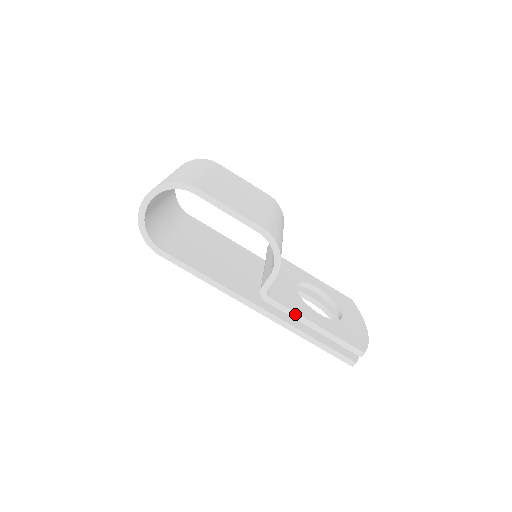
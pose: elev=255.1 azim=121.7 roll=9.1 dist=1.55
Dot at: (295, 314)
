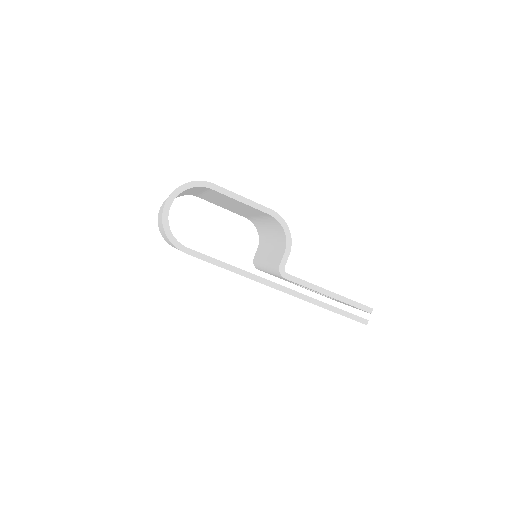
Dot at: (311, 285)
